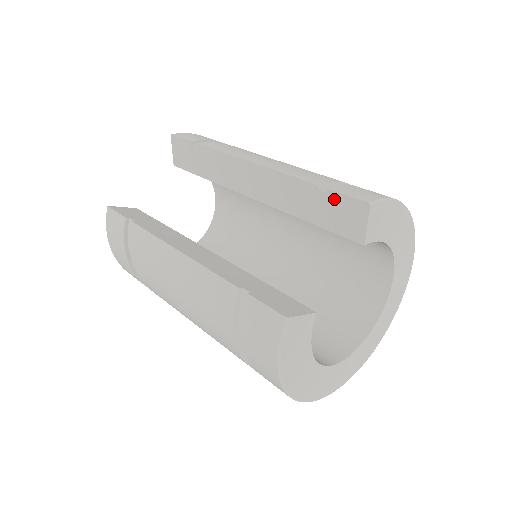
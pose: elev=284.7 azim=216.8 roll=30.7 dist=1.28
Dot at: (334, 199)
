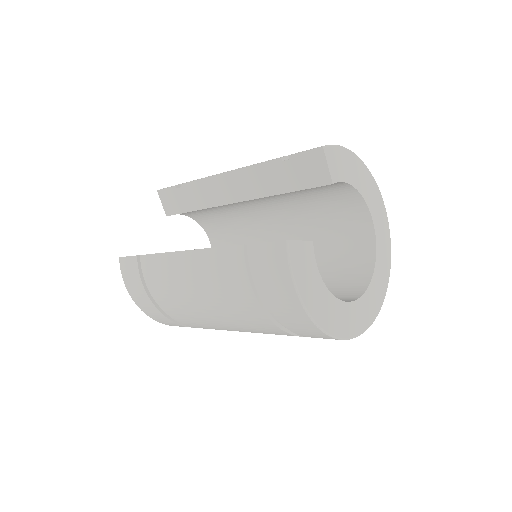
Dot at: (296, 161)
